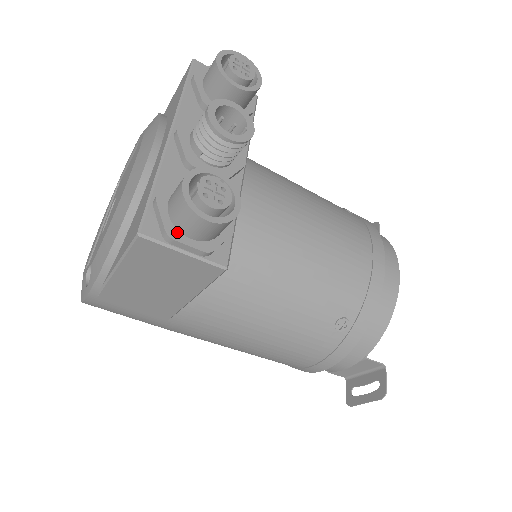
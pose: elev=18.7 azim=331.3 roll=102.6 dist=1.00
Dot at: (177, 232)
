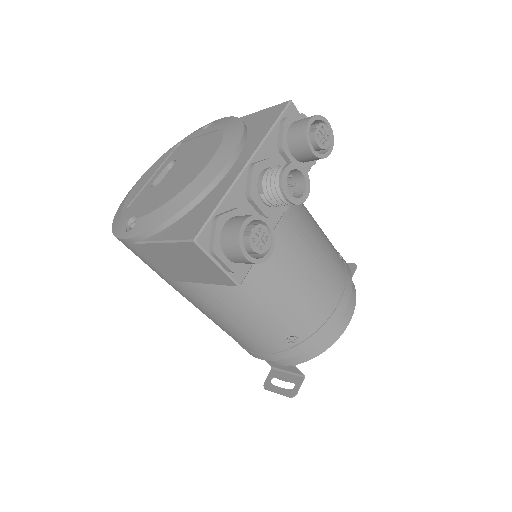
Dot at: (220, 250)
